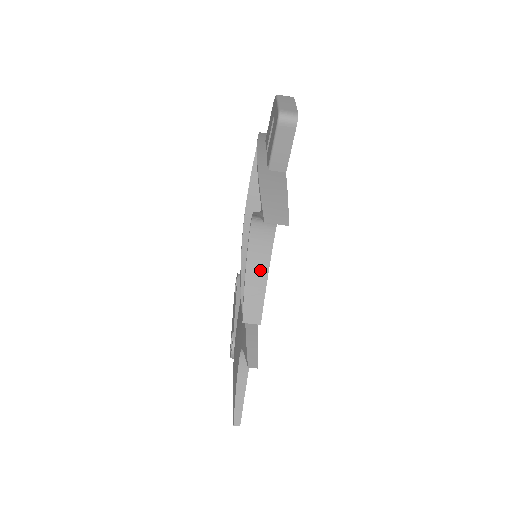
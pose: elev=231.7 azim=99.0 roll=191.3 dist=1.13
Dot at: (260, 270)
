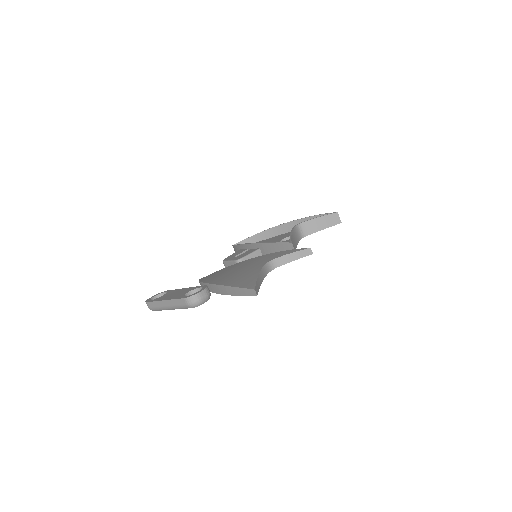
Dot at: (295, 241)
